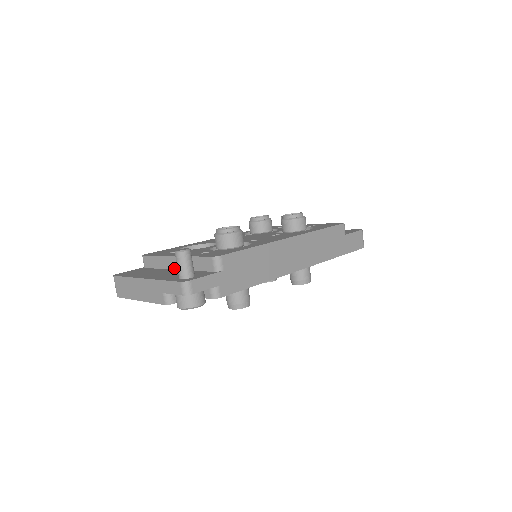
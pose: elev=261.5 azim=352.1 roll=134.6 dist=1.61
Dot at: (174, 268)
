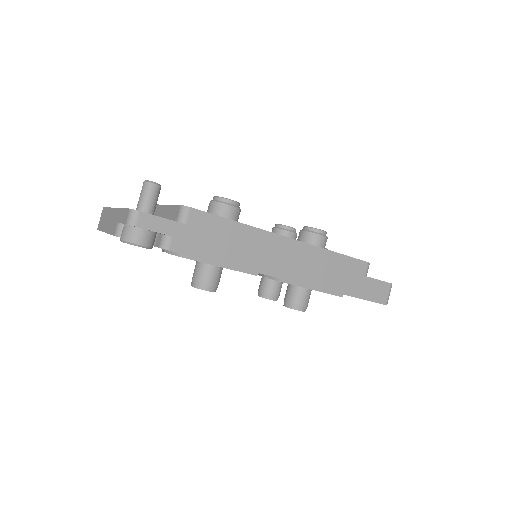
Dot at: occluded
